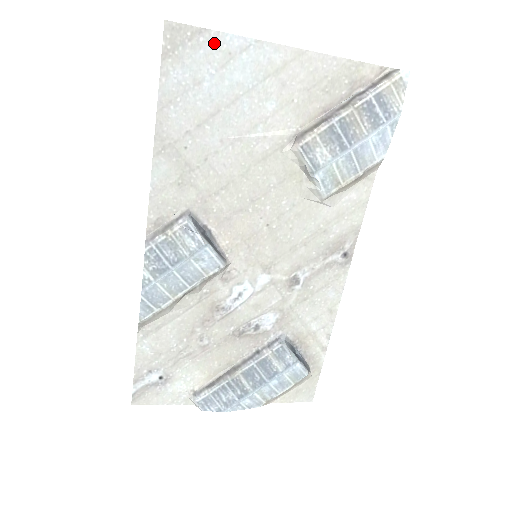
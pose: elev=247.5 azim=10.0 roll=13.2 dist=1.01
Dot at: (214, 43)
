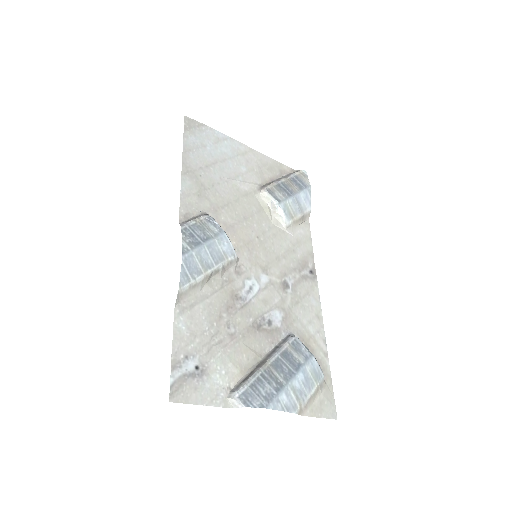
Dot at: (210, 132)
